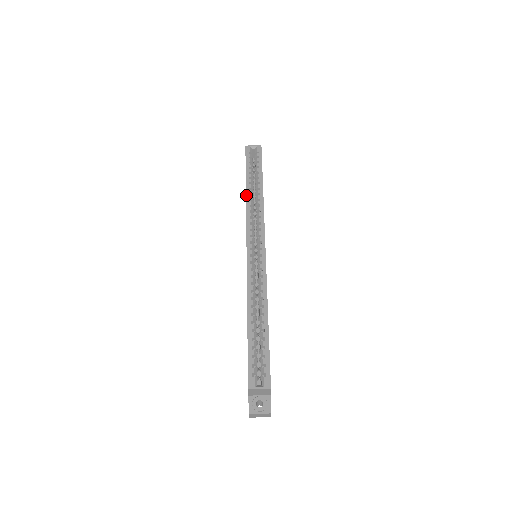
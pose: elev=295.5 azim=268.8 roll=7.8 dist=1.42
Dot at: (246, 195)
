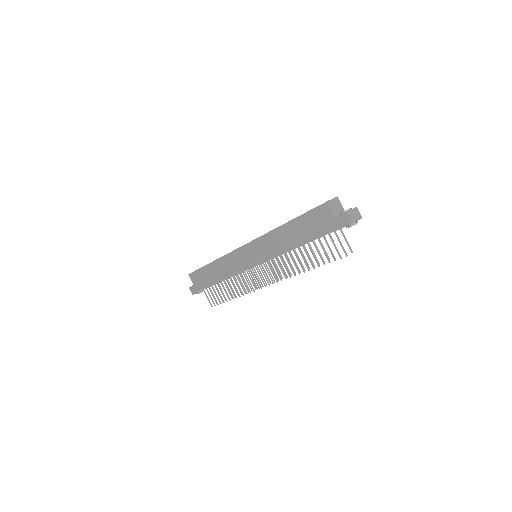
Dot at: (216, 260)
